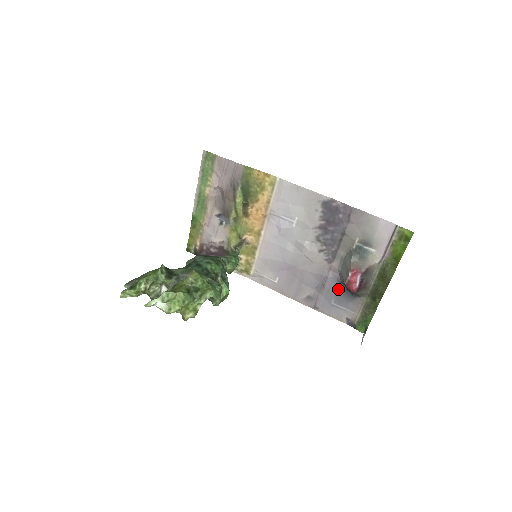
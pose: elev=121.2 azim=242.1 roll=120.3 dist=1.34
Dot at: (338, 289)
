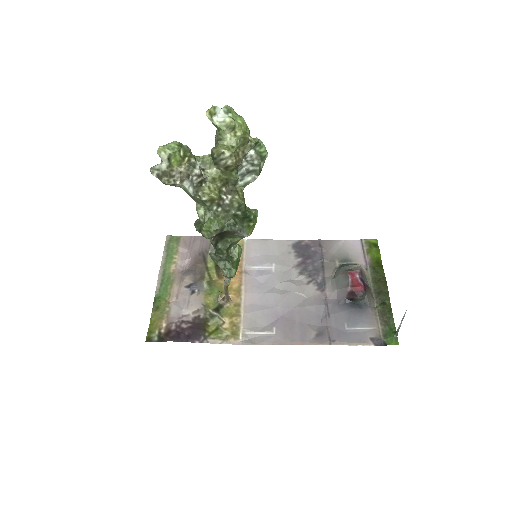
Dot at: (344, 310)
